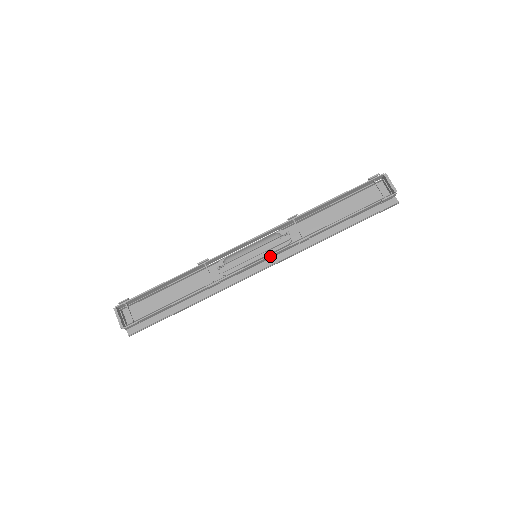
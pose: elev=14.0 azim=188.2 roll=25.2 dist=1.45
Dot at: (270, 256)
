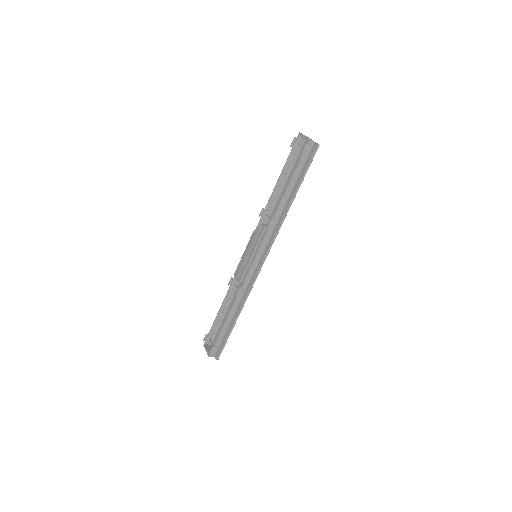
Dot at: (260, 250)
